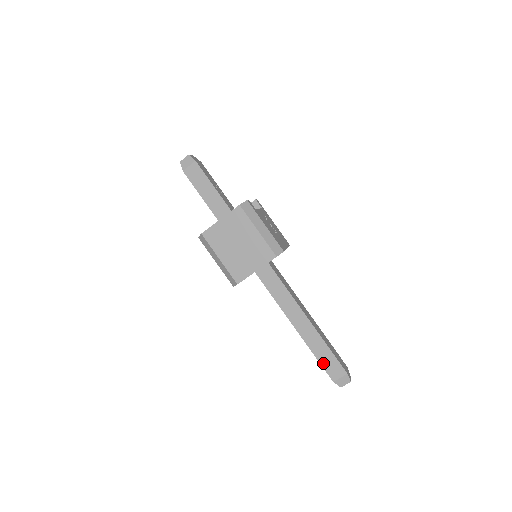
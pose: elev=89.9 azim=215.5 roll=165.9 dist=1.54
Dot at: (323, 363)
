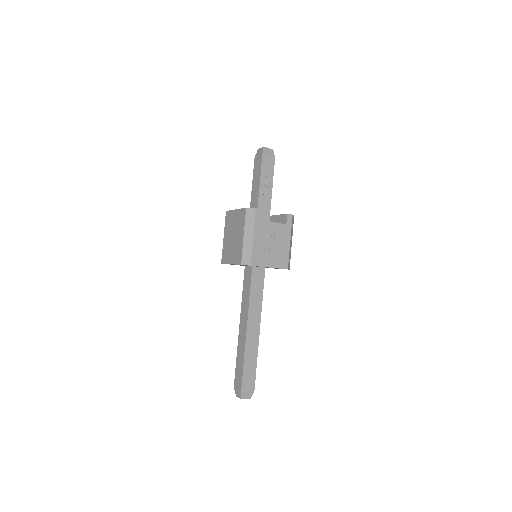
Dot at: (237, 368)
